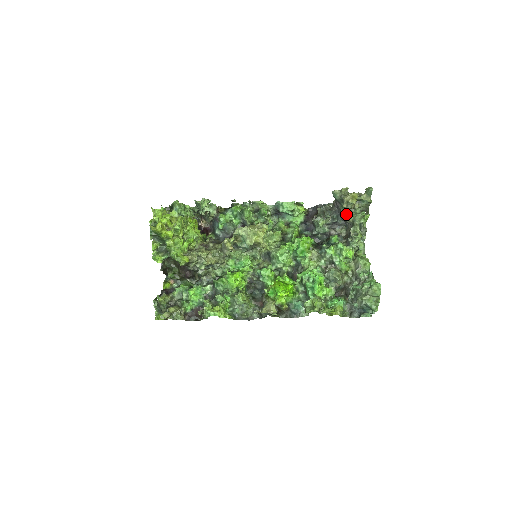
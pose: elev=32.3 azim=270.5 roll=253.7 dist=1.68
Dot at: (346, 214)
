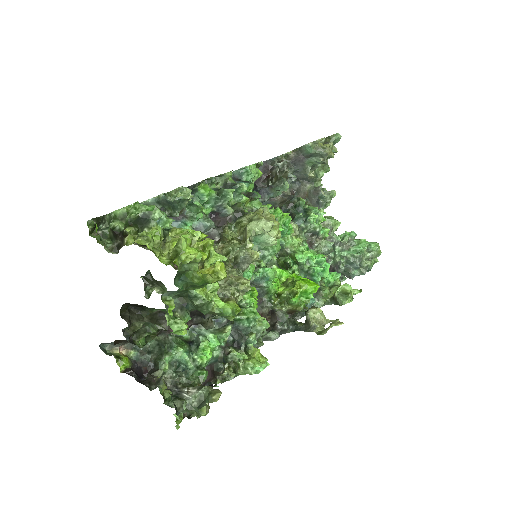
Dot at: (310, 170)
